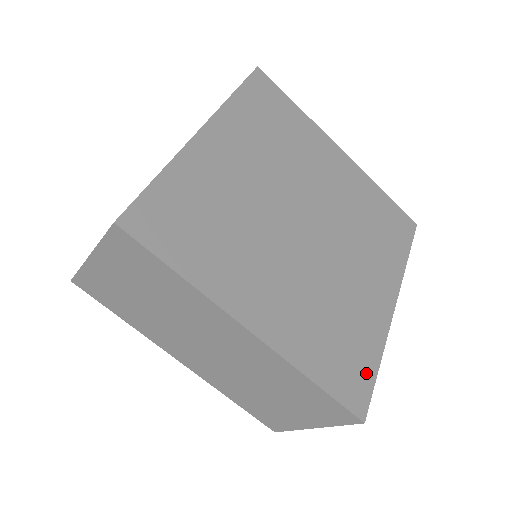
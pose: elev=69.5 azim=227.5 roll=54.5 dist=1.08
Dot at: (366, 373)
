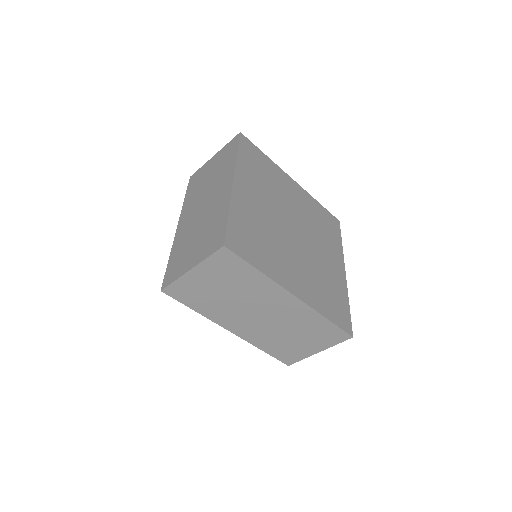
Dot at: (345, 311)
